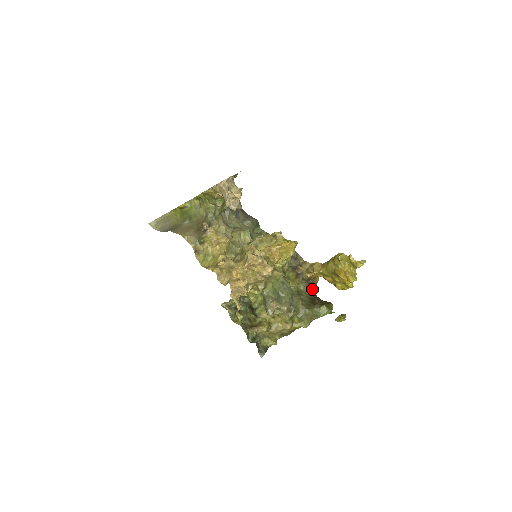
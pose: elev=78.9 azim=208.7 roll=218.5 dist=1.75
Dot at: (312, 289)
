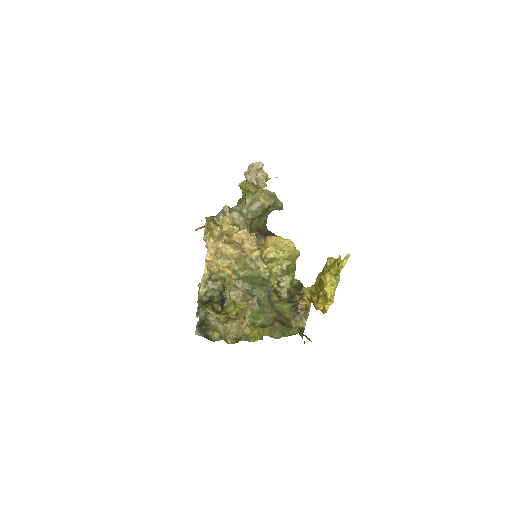
Dot at: (299, 323)
